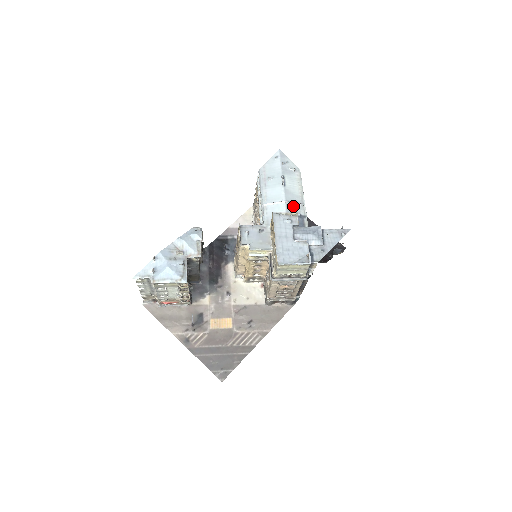
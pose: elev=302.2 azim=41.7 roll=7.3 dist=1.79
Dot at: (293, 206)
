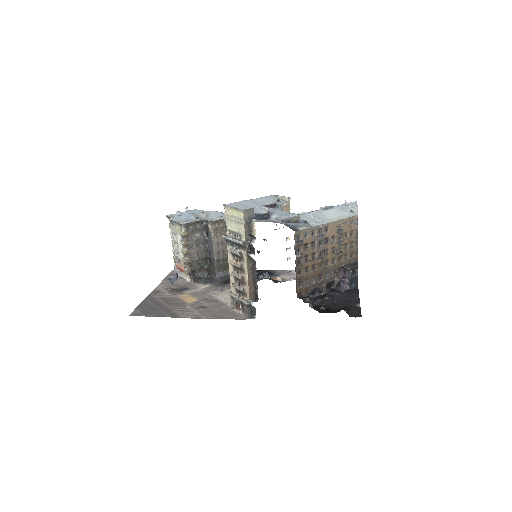
Dot at: (310, 218)
